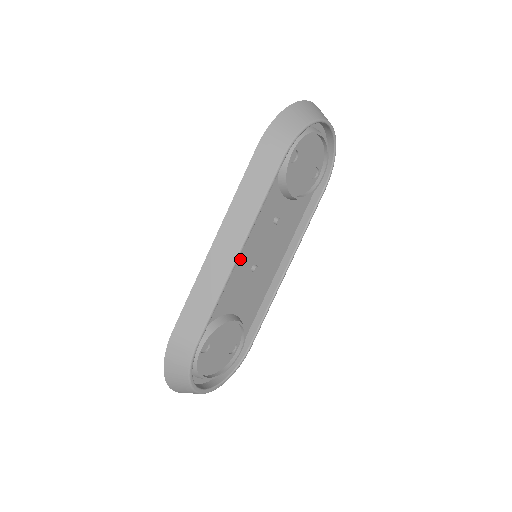
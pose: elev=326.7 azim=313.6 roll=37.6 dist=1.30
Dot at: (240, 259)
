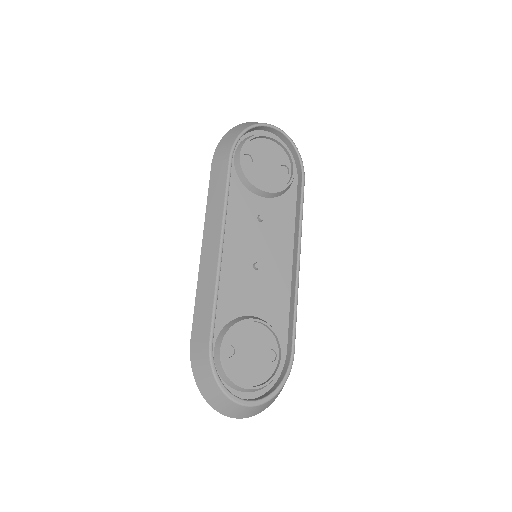
Dot at: (233, 258)
